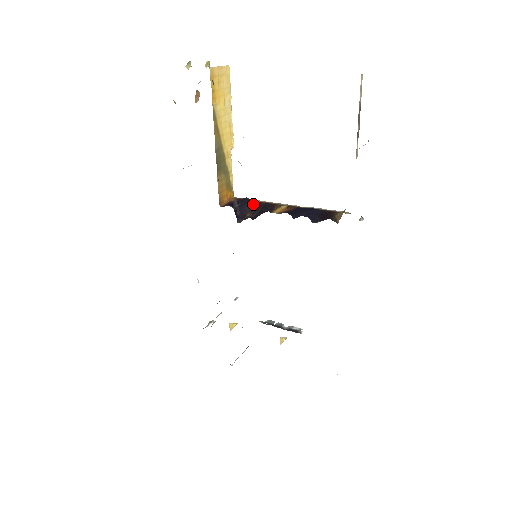
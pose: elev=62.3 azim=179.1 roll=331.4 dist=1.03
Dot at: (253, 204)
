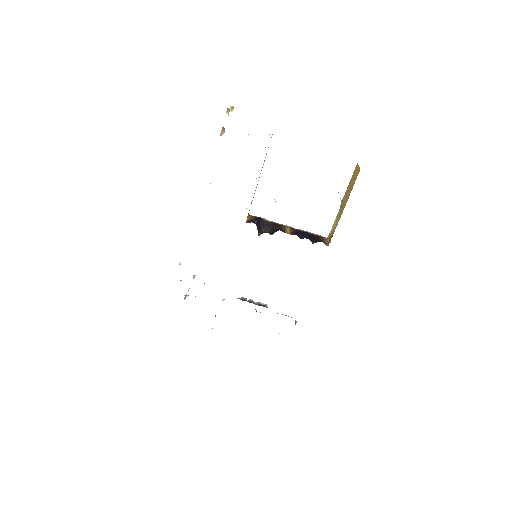
Dot at: (265, 222)
